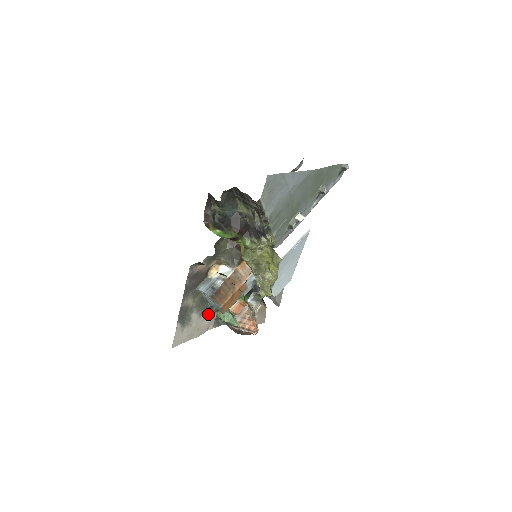
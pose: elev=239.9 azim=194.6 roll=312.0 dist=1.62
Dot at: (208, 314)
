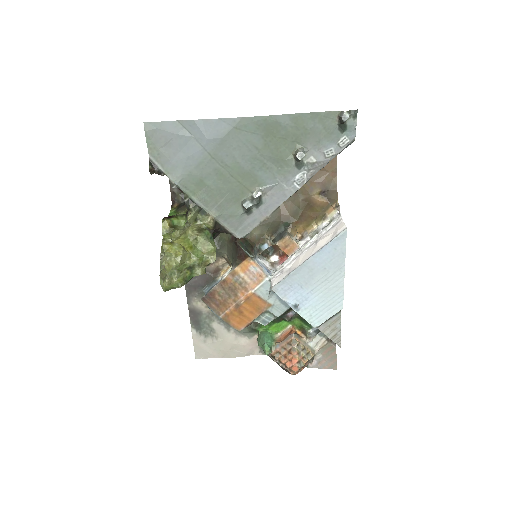
Dot at: (242, 331)
